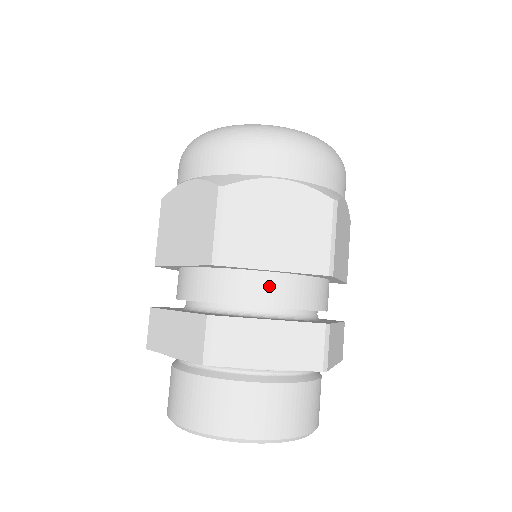
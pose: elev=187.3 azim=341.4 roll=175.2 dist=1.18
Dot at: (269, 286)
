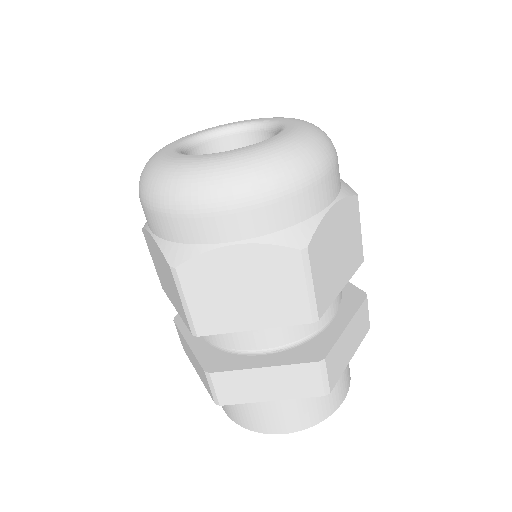
Dot at: occluded
